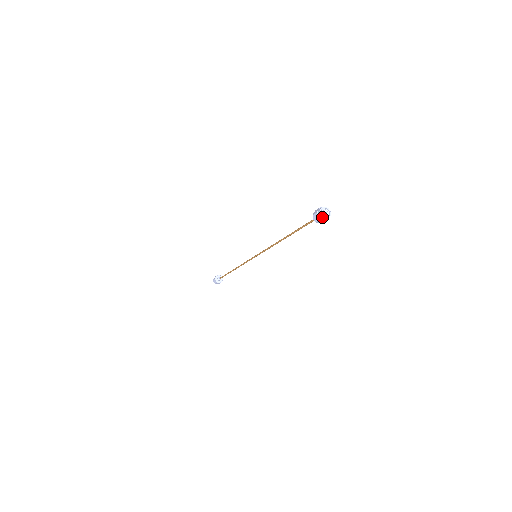
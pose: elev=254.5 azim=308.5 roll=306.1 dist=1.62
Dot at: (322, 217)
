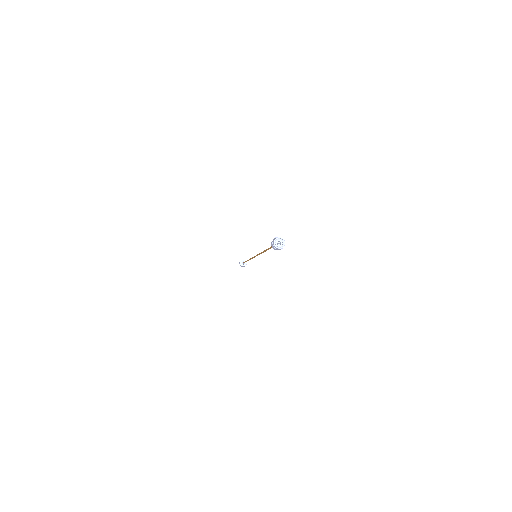
Dot at: (274, 242)
